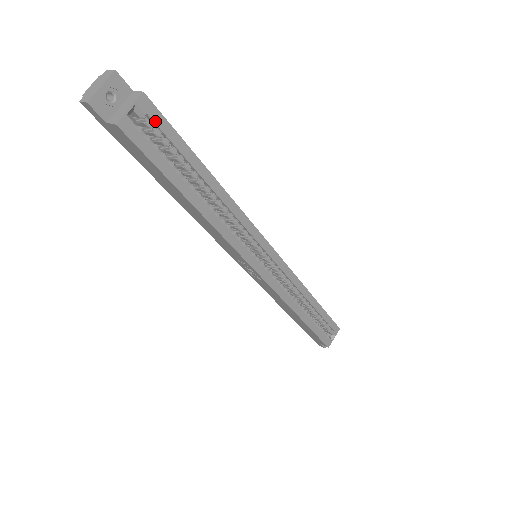
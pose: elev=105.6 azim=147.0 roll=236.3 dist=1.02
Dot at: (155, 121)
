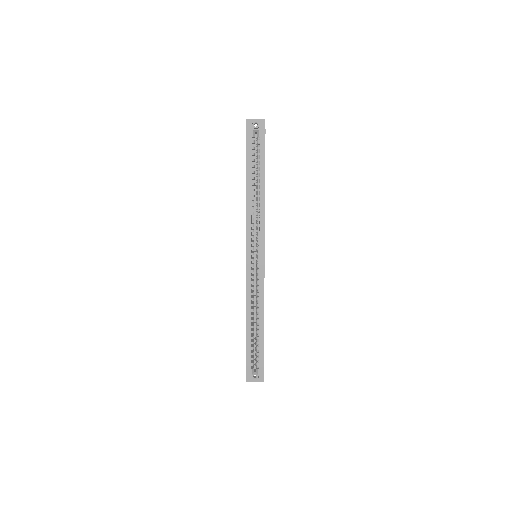
Dot at: (261, 142)
